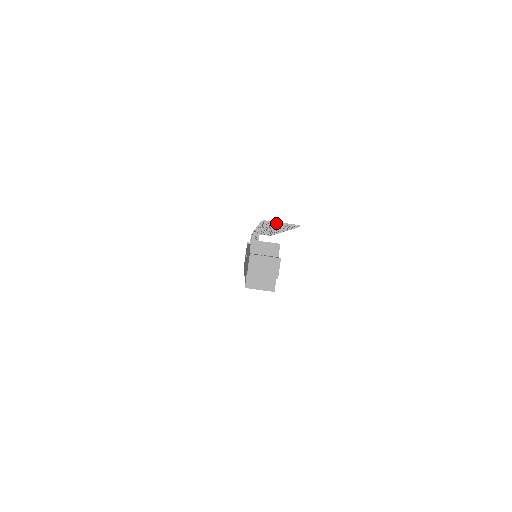
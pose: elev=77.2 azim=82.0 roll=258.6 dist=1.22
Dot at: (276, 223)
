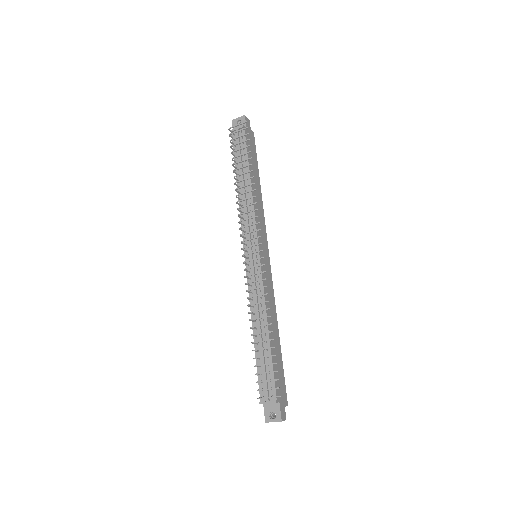
Dot at: occluded
